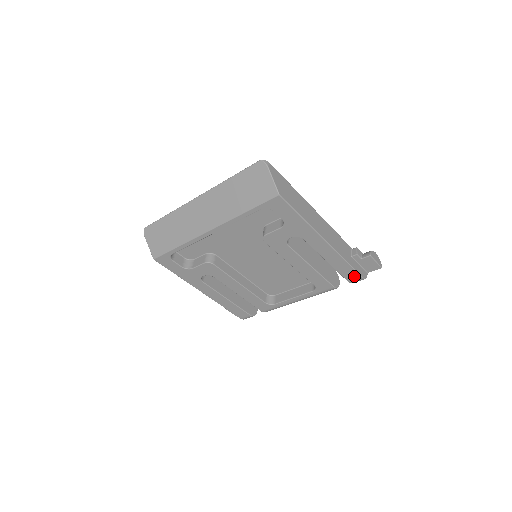
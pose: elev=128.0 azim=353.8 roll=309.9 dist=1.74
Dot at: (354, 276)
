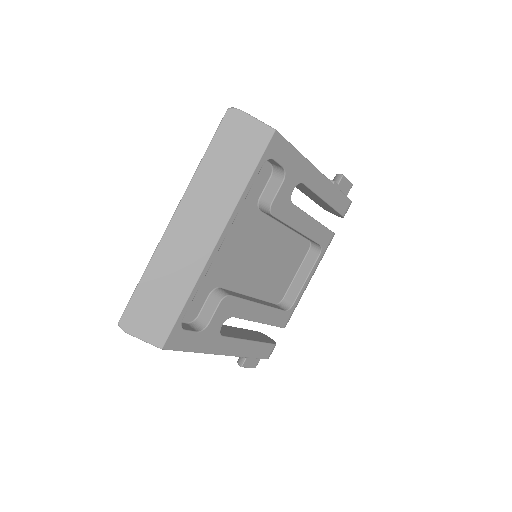
Dot at: (345, 204)
